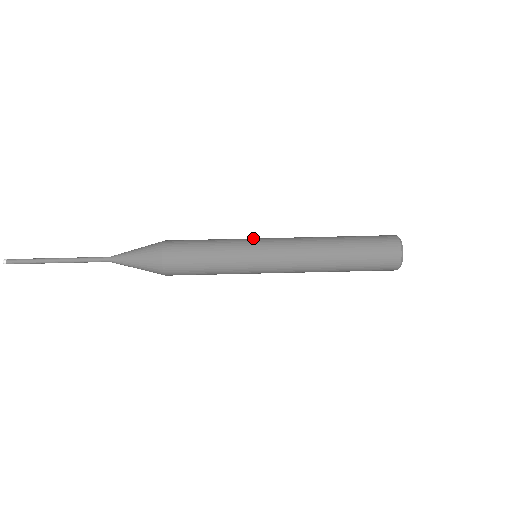
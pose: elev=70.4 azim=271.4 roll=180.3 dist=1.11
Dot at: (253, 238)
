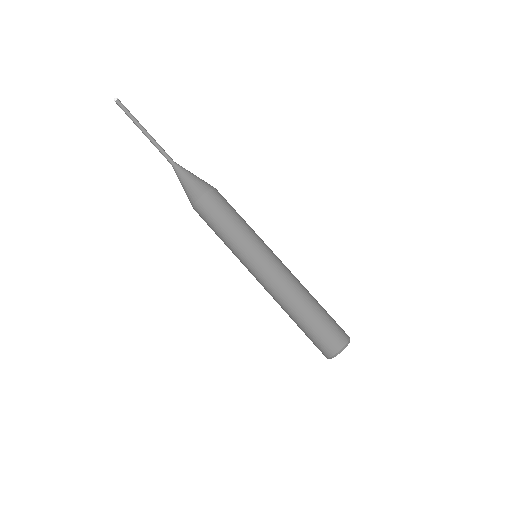
Dot at: occluded
